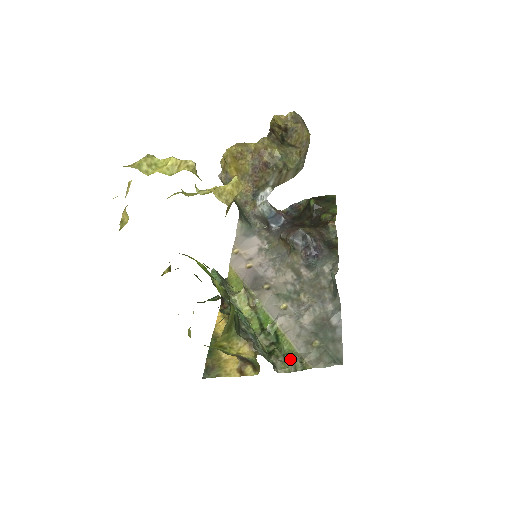
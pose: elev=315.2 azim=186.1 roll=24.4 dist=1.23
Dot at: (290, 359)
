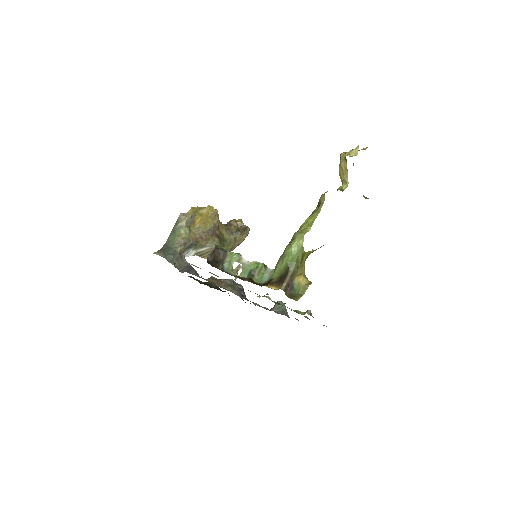
Dot at: (299, 312)
